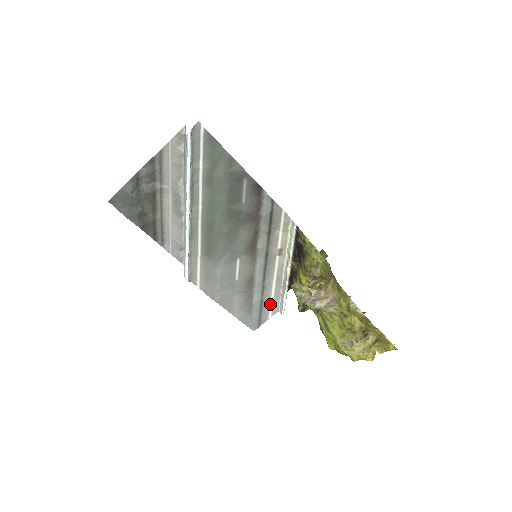
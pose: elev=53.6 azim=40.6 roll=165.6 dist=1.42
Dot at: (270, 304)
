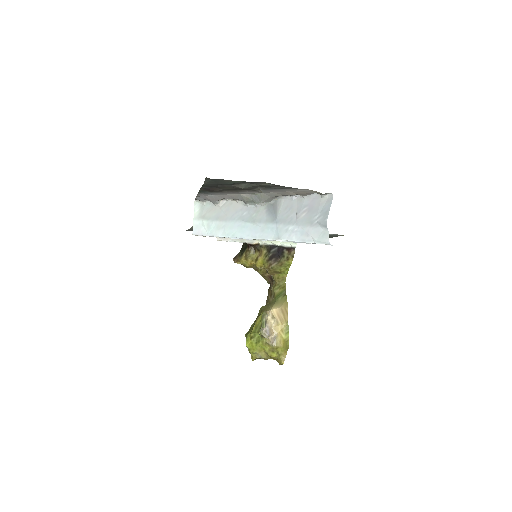
Dot at: occluded
